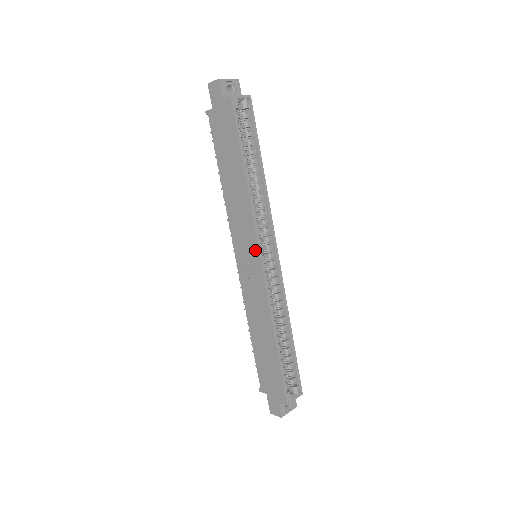
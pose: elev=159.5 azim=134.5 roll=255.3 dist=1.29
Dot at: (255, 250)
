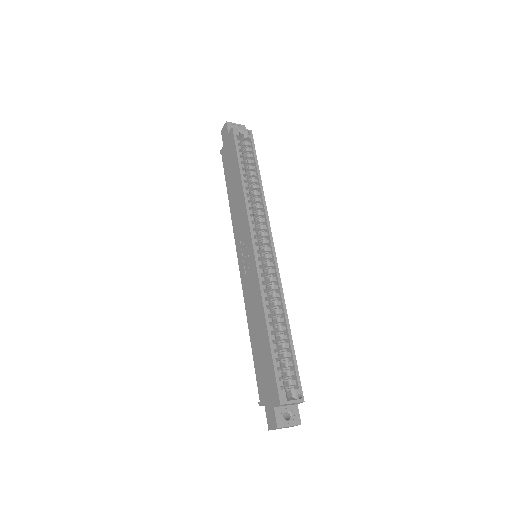
Dot at: (249, 240)
